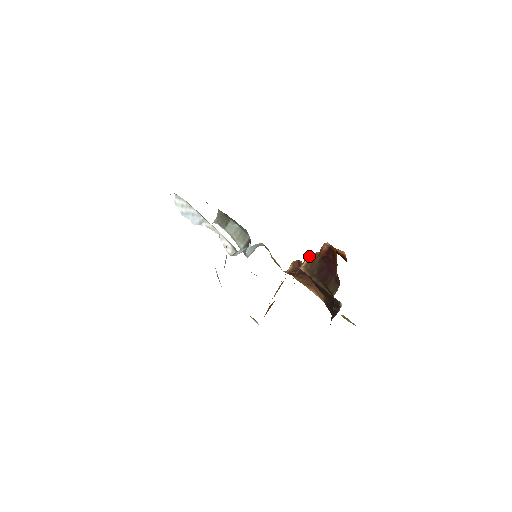
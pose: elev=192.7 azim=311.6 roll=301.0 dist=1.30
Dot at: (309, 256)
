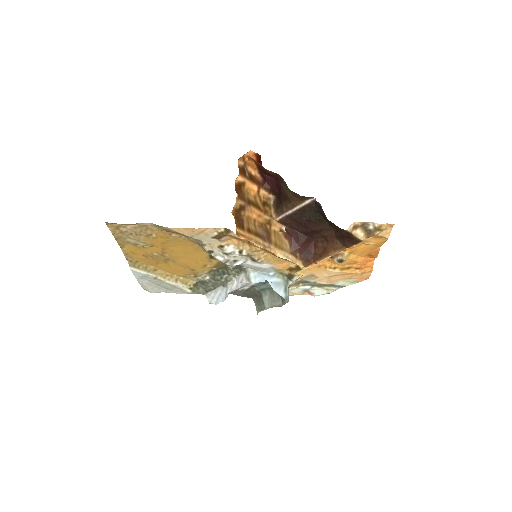
Dot at: (272, 206)
